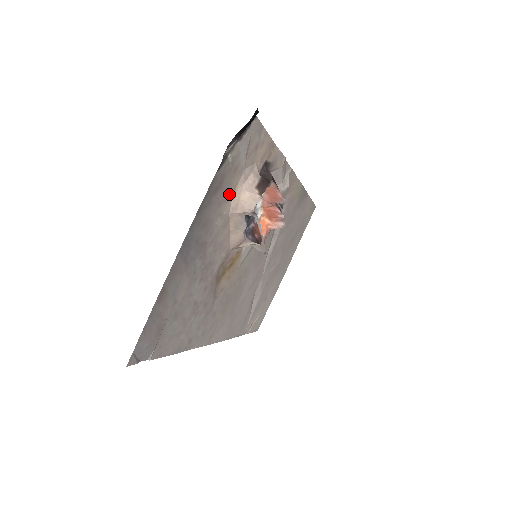
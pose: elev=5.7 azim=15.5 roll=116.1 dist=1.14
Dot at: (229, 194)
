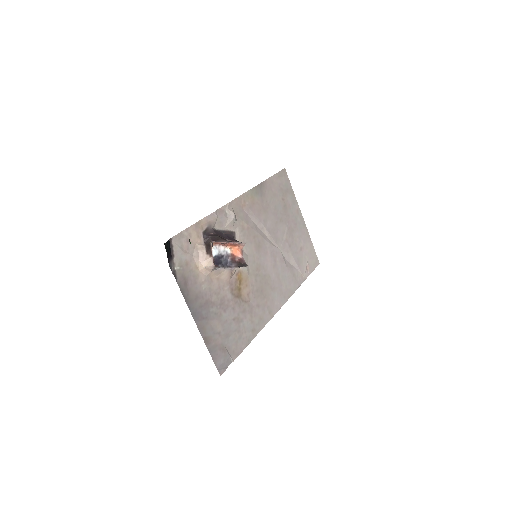
Dot at: (196, 273)
